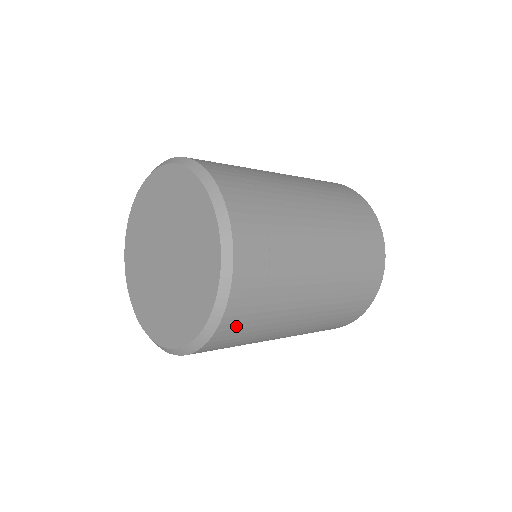
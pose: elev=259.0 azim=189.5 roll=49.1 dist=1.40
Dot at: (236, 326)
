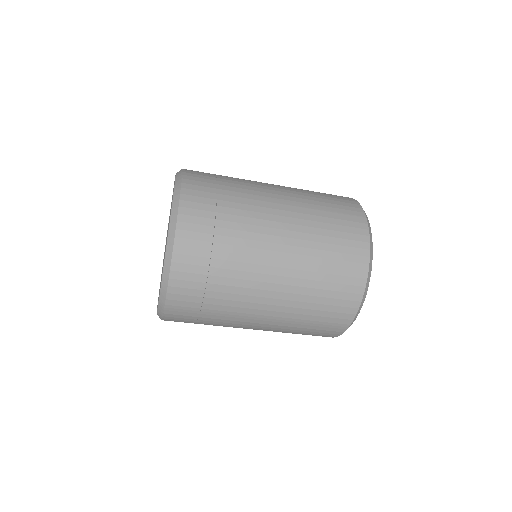
Dot at: (196, 229)
